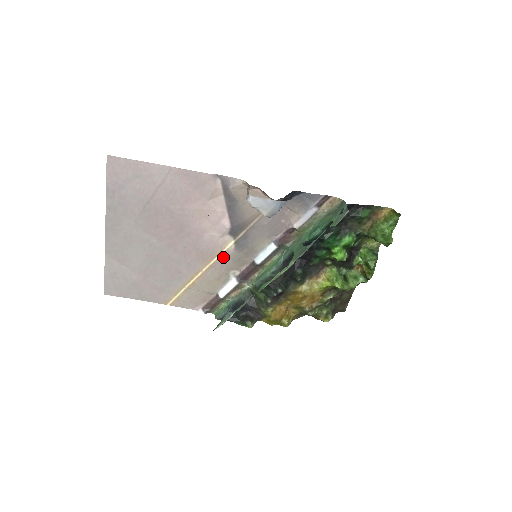
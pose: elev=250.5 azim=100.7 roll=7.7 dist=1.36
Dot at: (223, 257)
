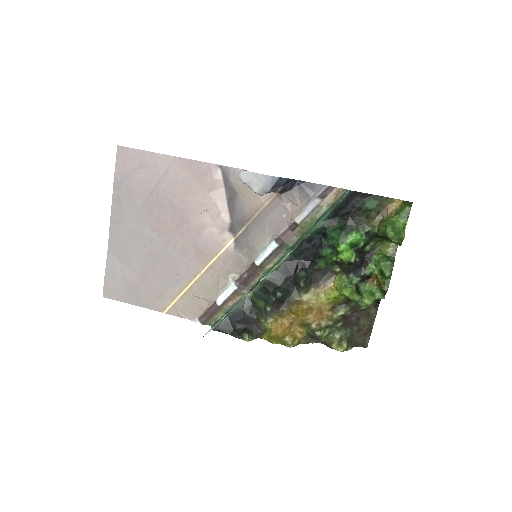
Dot at: (222, 257)
